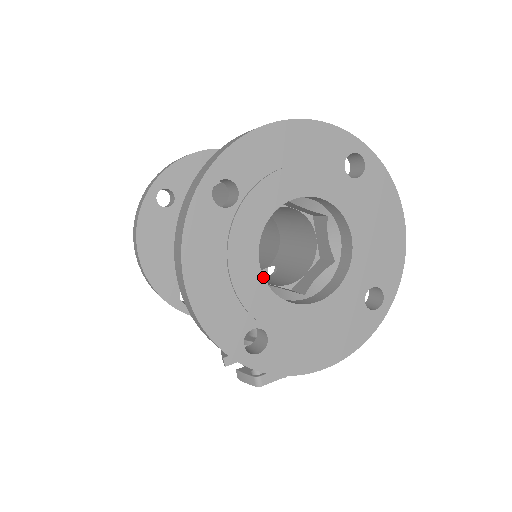
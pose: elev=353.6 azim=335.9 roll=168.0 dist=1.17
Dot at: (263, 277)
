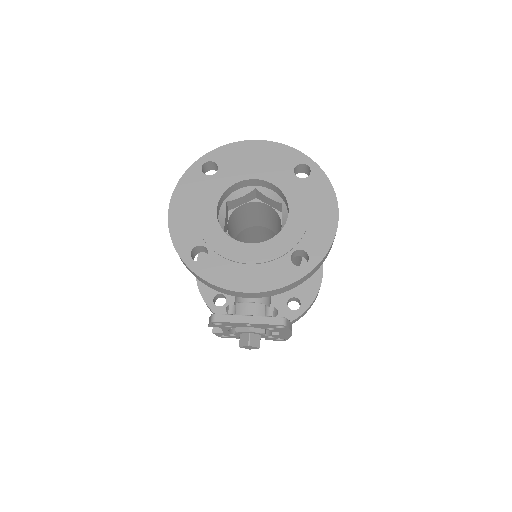
Dot at: (217, 216)
